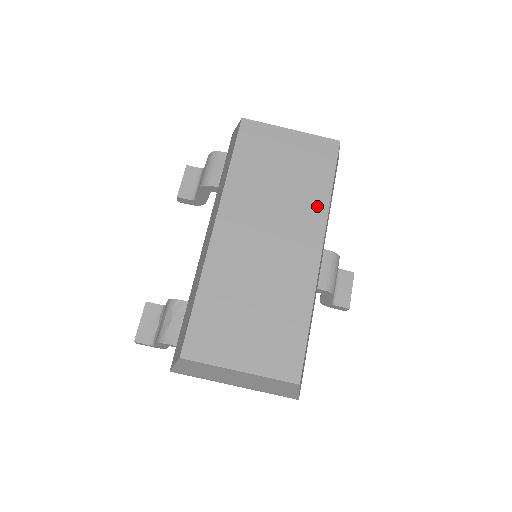
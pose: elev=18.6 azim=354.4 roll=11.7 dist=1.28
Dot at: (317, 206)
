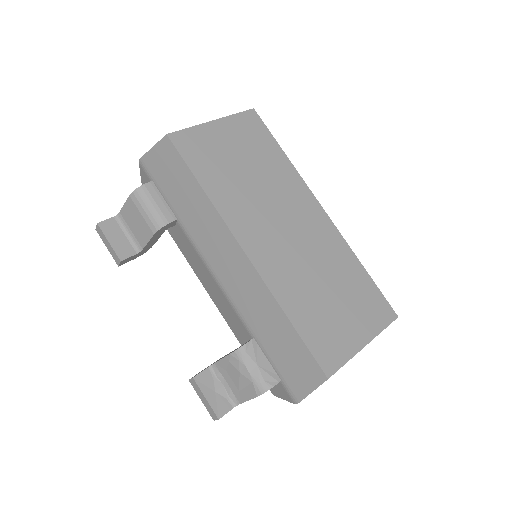
Dot at: (290, 176)
